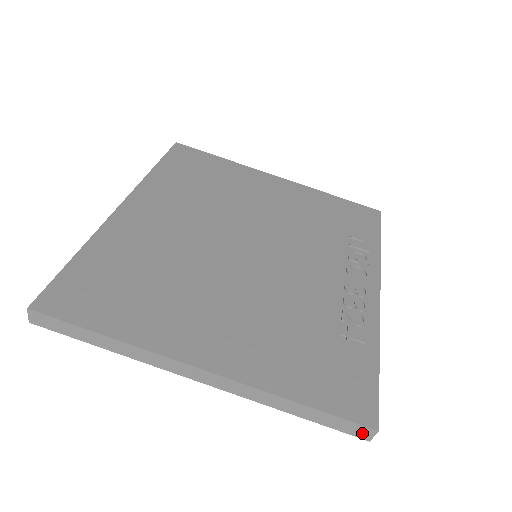
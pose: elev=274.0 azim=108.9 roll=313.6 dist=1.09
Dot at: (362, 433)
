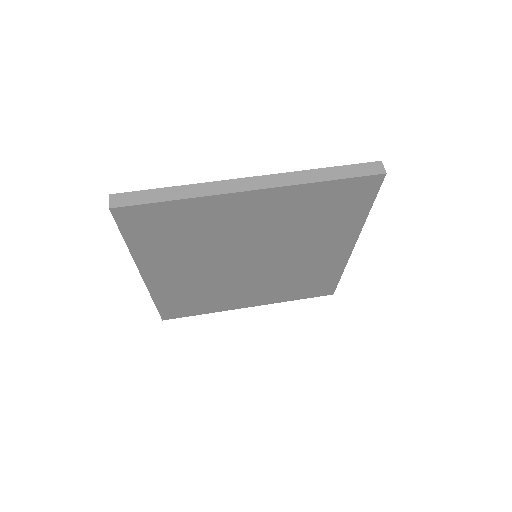
Dot at: (376, 169)
